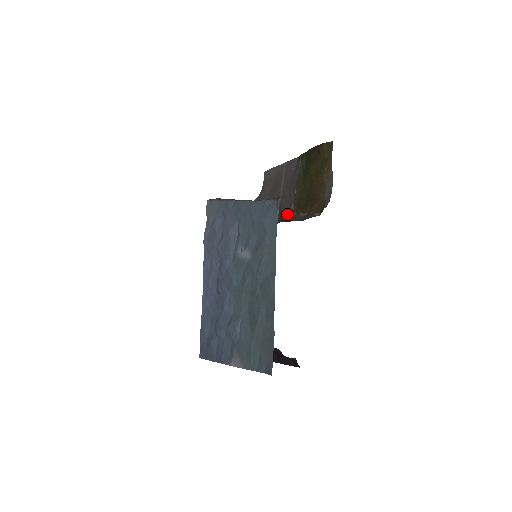
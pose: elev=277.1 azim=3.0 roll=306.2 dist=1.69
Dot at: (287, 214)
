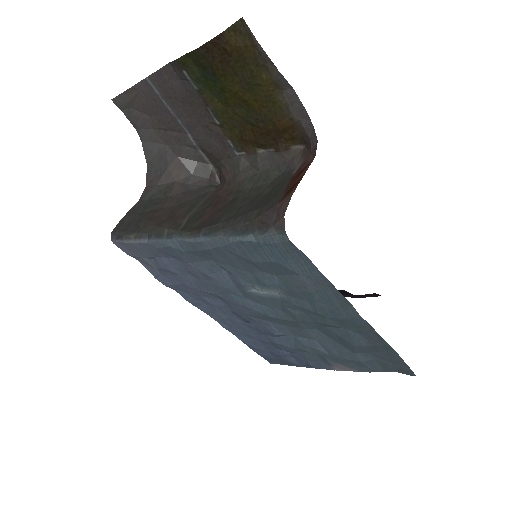
Dot at: (227, 156)
